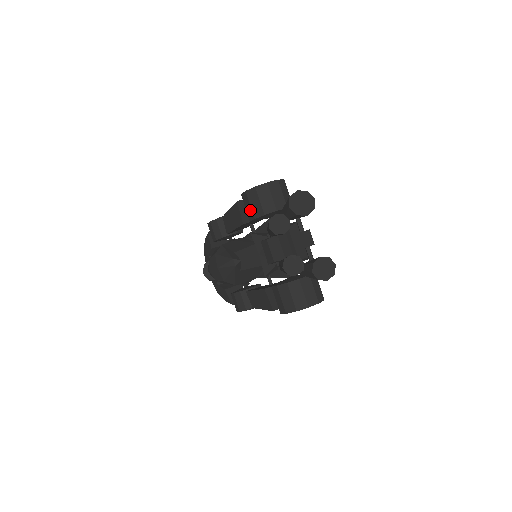
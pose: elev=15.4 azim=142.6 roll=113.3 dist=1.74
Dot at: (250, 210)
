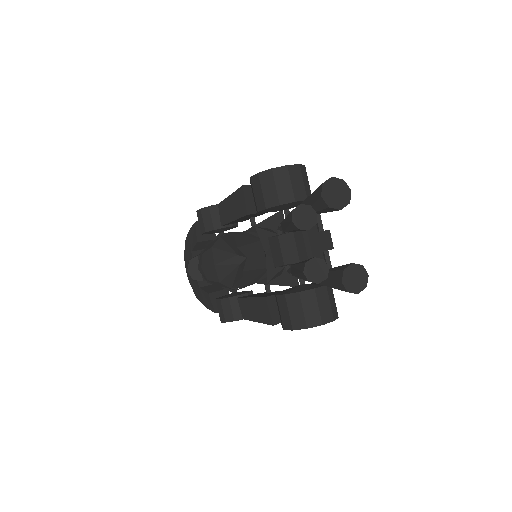
Dot at: (261, 197)
